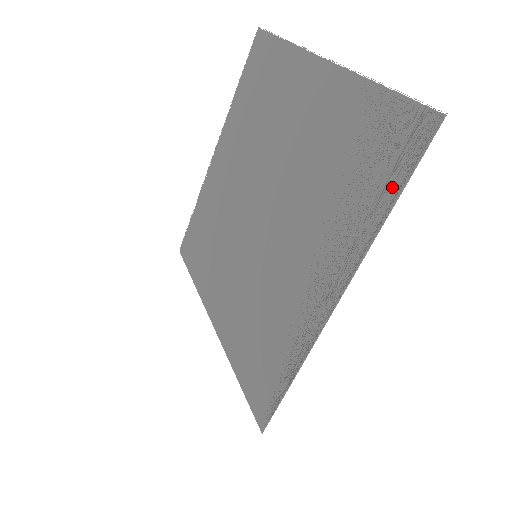
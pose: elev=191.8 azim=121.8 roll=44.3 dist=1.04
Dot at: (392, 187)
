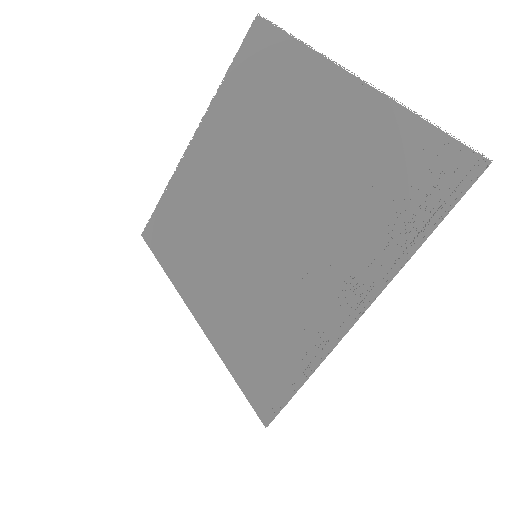
Dot at: (430, 216)
